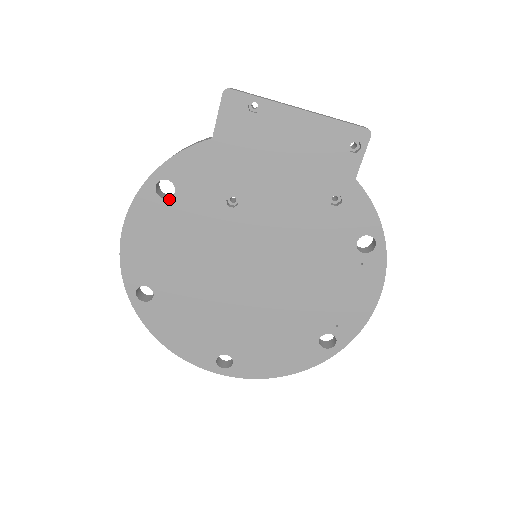
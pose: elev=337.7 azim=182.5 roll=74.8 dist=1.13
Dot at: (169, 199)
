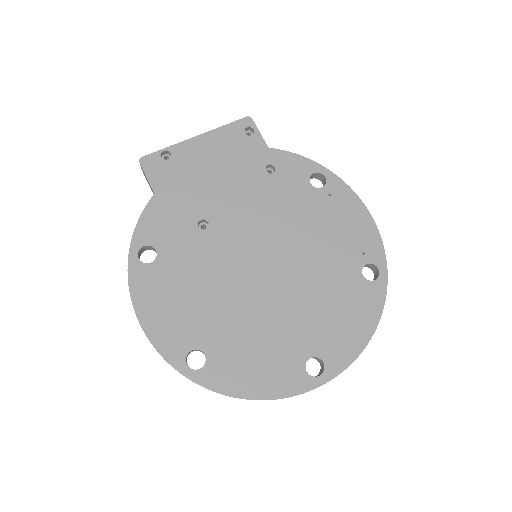
Dot at: (156, 259)
